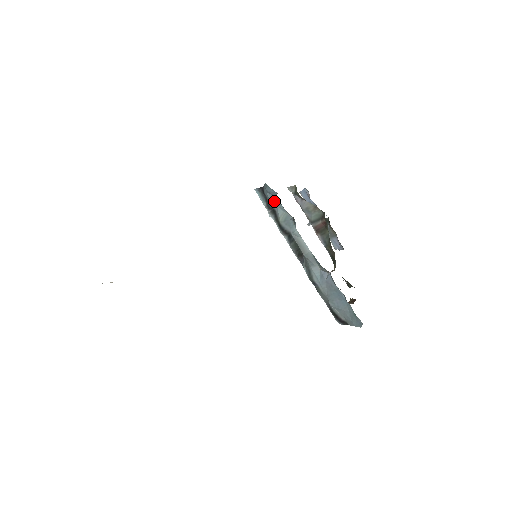
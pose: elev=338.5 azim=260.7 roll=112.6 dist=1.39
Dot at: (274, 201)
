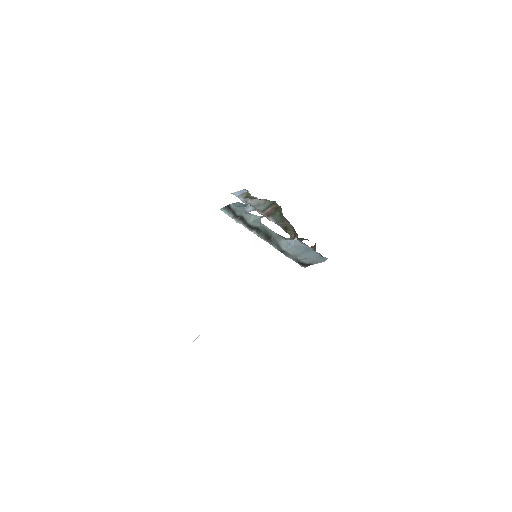
Dot at: (243, 211)
